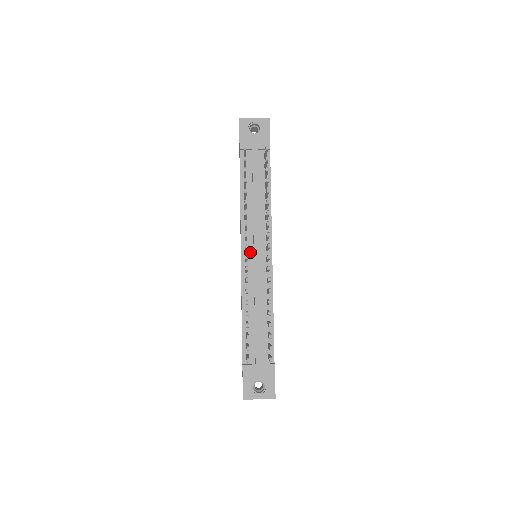
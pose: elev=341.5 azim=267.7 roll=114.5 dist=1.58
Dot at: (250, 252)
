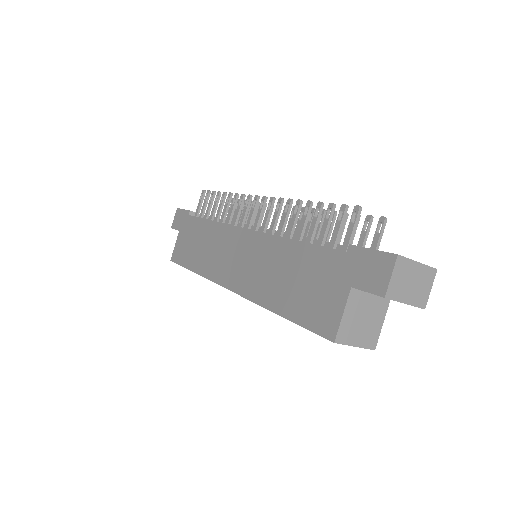
Dot at: occluded
